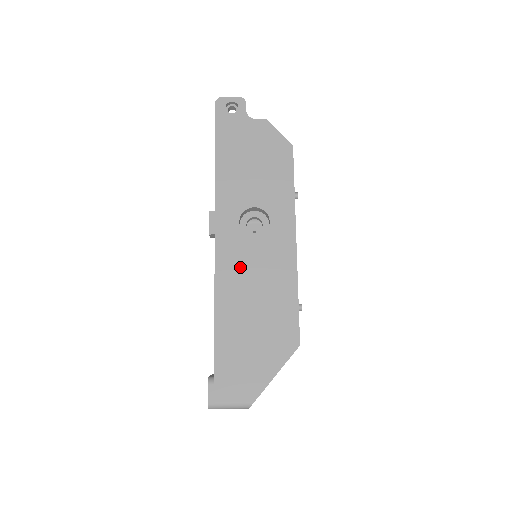
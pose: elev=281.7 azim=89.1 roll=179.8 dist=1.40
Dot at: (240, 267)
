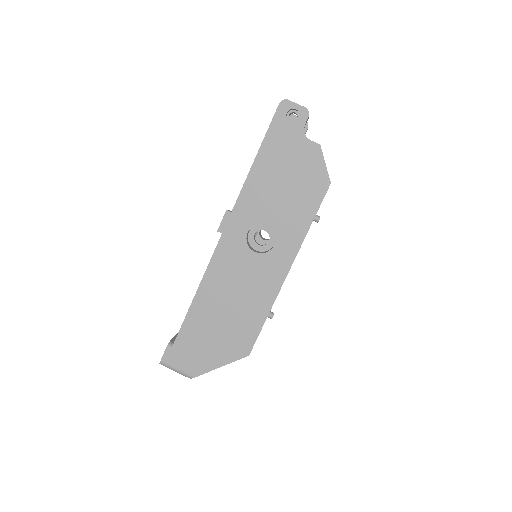
Dot at: (231, 272)
